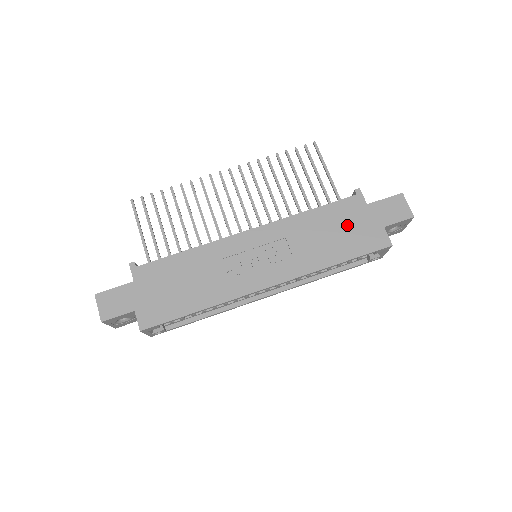
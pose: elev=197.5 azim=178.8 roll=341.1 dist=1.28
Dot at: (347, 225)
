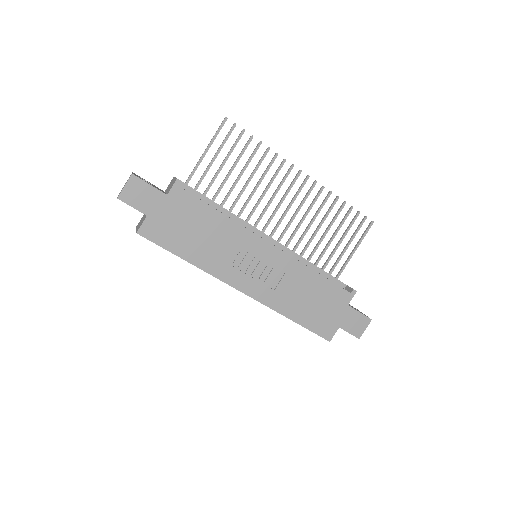
Dot at: (324, 305)
